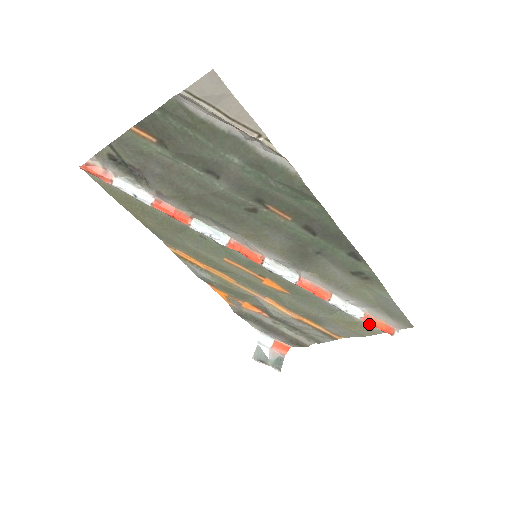
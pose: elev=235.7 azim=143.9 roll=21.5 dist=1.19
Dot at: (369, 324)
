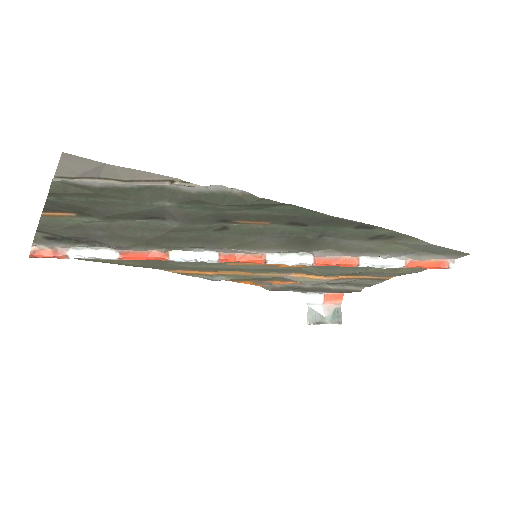
Dot at: occluded
